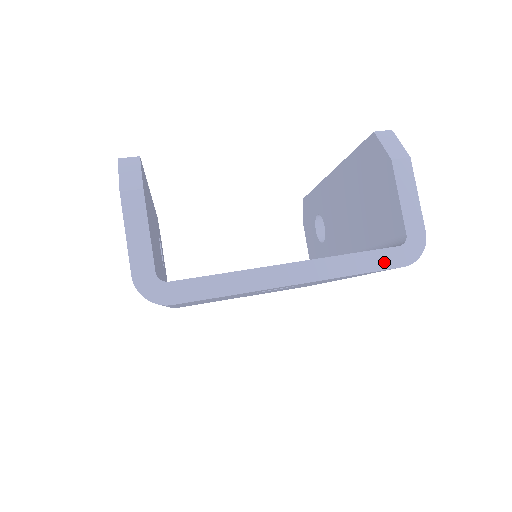
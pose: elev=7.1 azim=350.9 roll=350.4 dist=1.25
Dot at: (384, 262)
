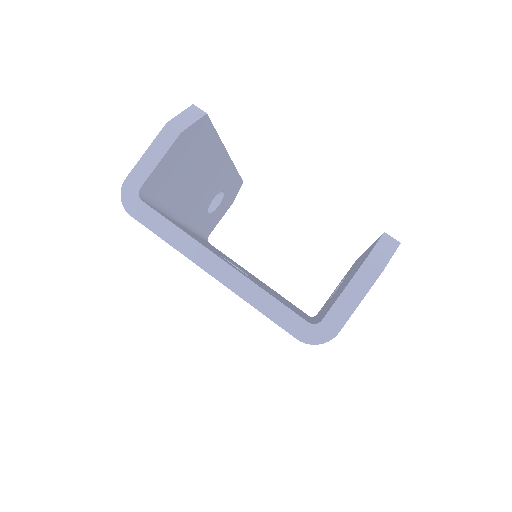
Dot at: (286, 322)
